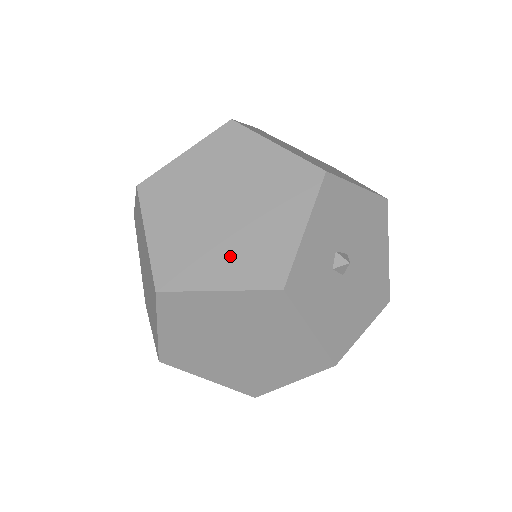
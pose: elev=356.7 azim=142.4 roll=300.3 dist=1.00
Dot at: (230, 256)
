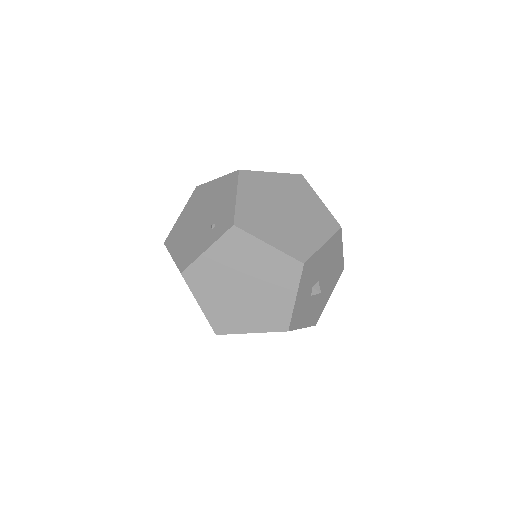
Dot at: (254, 315)
